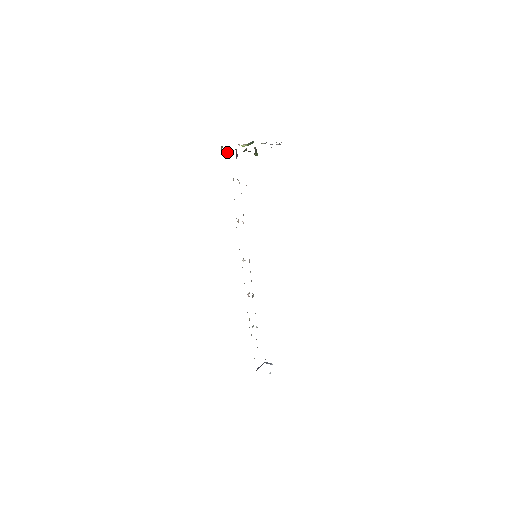
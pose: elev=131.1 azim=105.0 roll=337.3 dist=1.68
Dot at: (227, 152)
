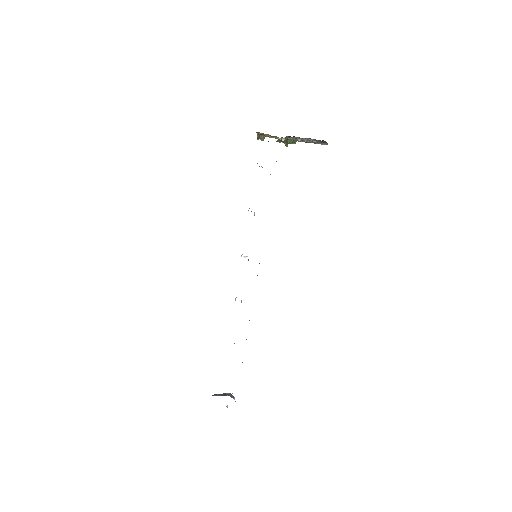
Dot at: (262, 138)
